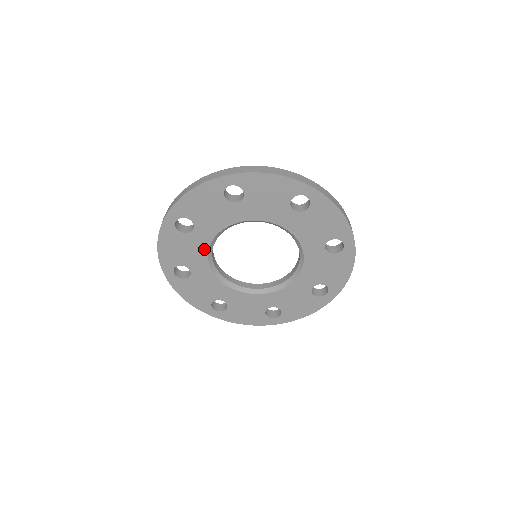
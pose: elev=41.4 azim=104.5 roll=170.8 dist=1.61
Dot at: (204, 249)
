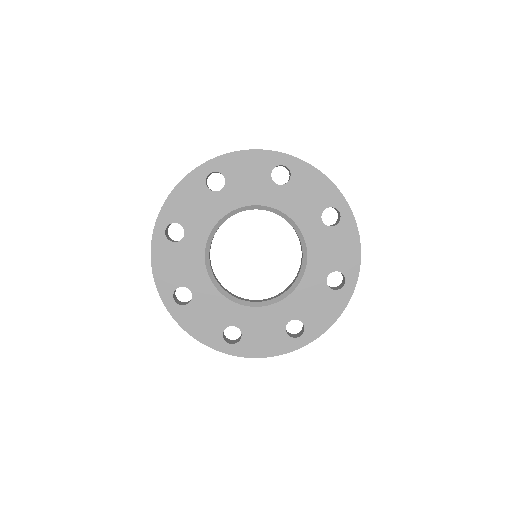
Dot at: (215, 217)
